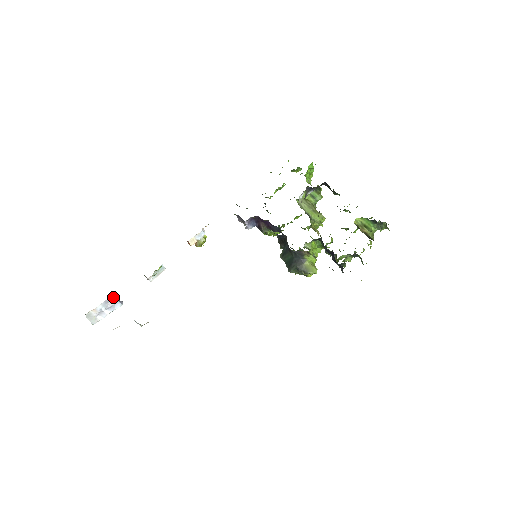
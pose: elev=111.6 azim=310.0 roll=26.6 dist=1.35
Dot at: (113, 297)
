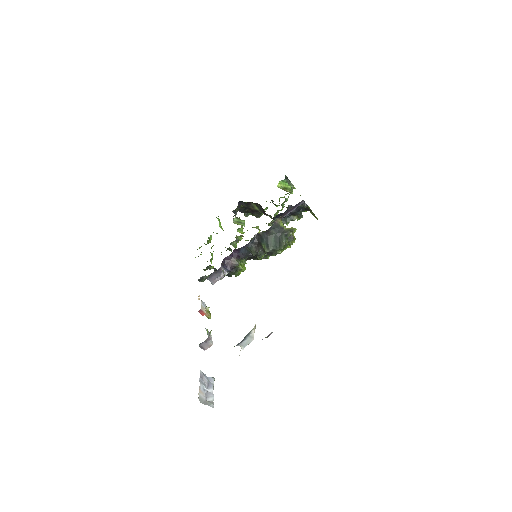
Dot at: (201, 372)
